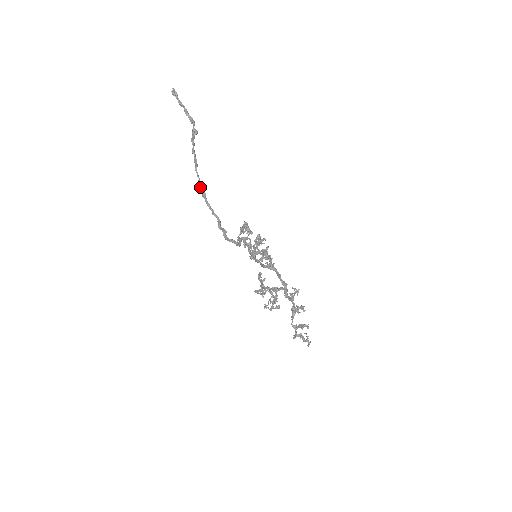
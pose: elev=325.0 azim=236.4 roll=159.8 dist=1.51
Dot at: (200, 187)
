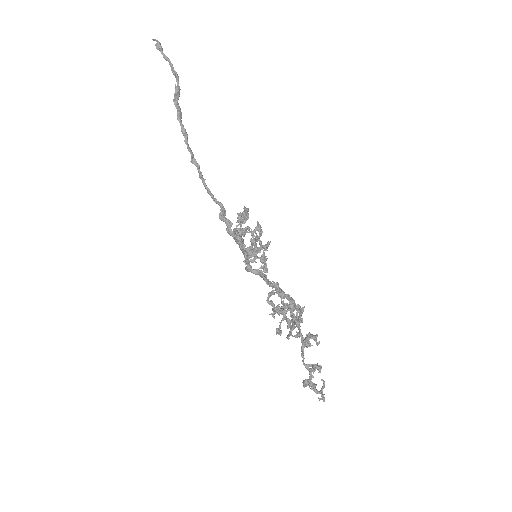
Dot at: (195, 165)
